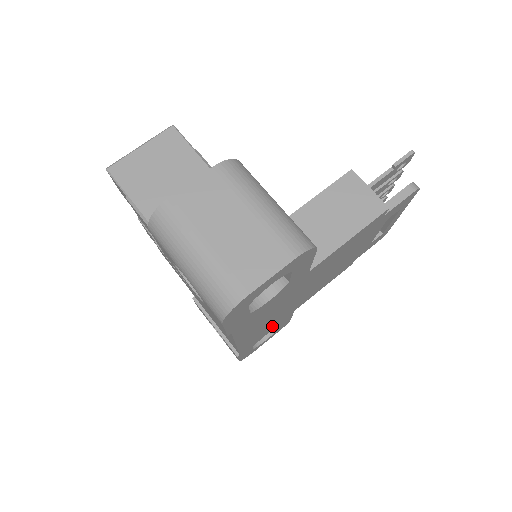
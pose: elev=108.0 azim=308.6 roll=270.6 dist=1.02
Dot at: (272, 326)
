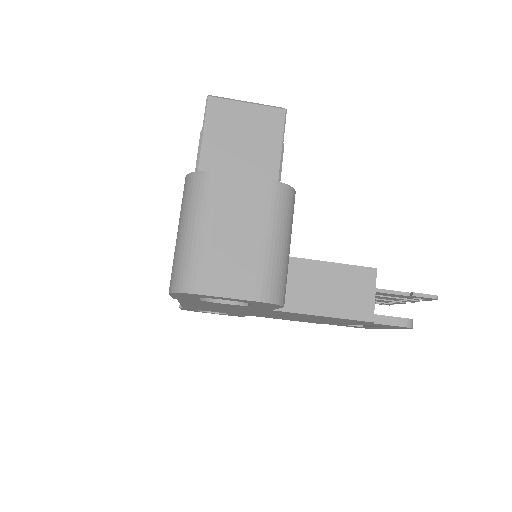
Dot at: occluded
